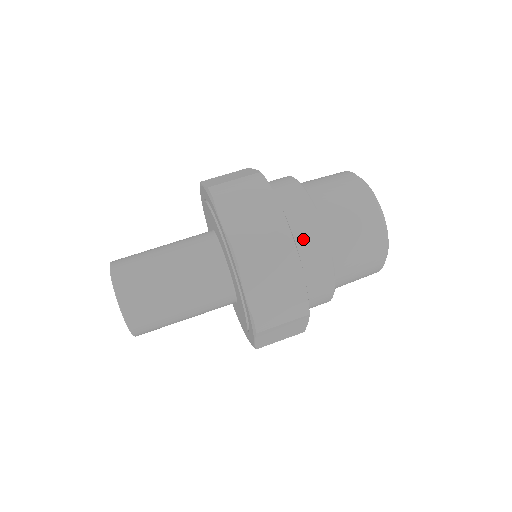
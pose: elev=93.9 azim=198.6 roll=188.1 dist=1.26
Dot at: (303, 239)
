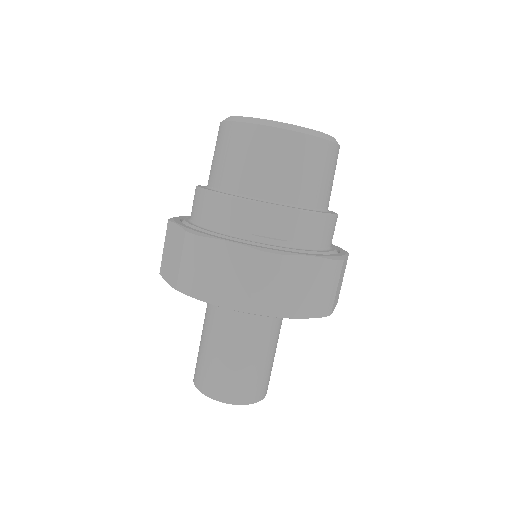
Dot at: (275, 231)
